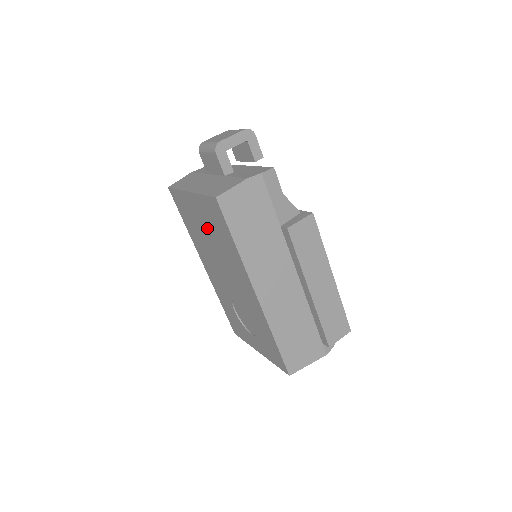
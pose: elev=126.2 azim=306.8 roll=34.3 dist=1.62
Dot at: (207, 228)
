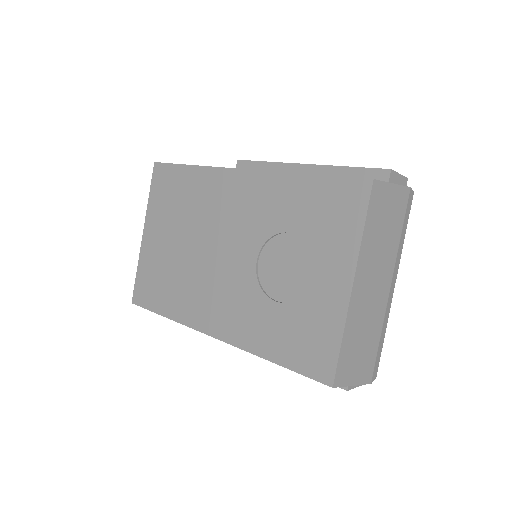
Dot at: (173, 232)
